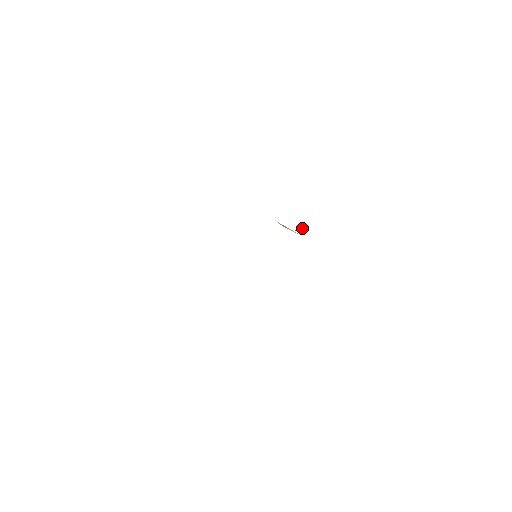
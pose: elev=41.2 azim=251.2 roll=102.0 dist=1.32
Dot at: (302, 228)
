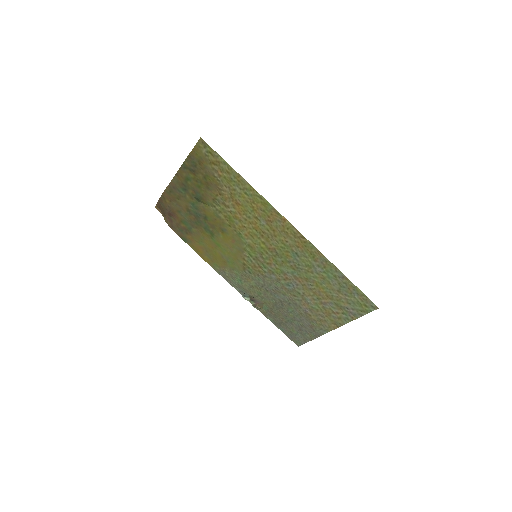
Dot at: (260, 308)
